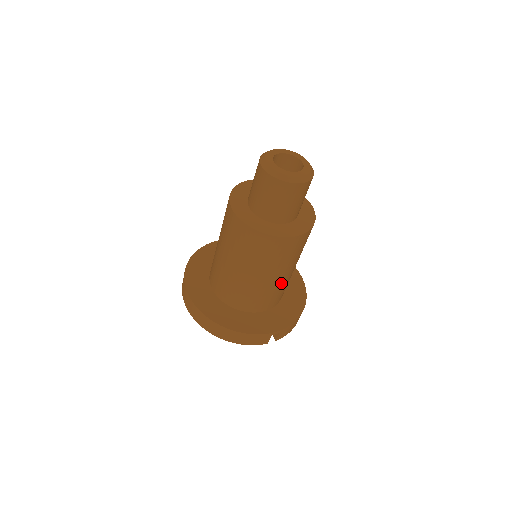
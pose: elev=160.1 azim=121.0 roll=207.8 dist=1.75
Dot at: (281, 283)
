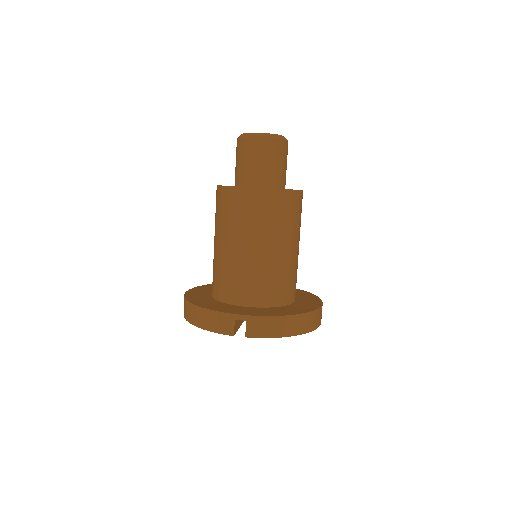
Dot at: (257, 263)
